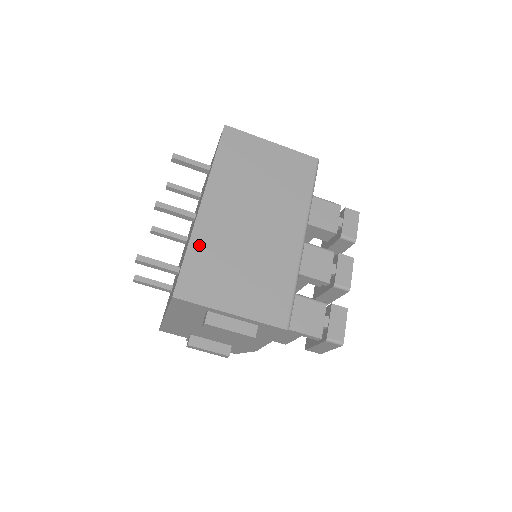
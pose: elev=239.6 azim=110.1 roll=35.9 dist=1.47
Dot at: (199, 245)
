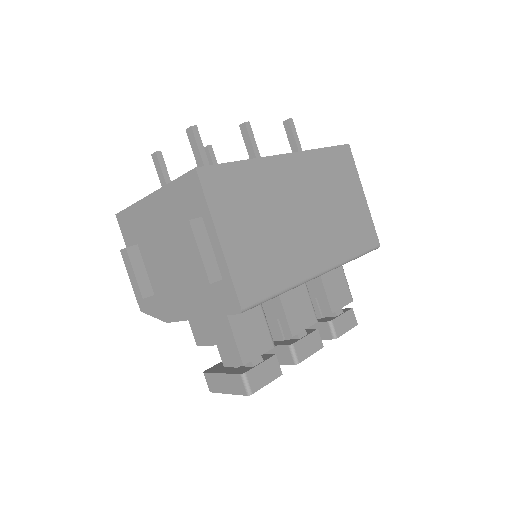
Dot at: (254, 171)
